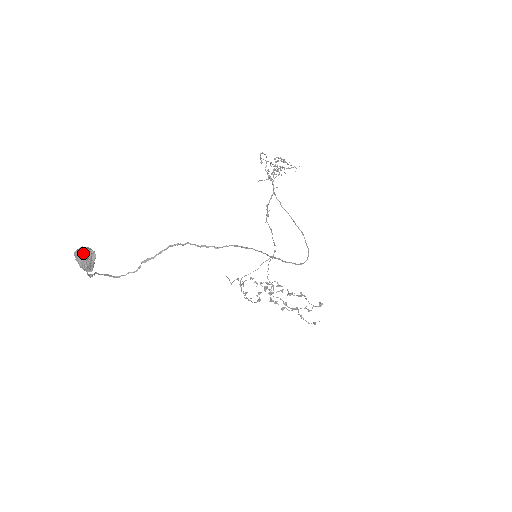
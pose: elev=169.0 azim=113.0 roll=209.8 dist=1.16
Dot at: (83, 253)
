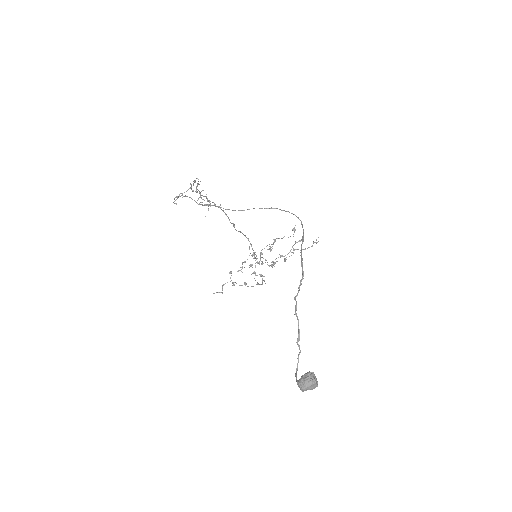
Dot at: (311, 381)
